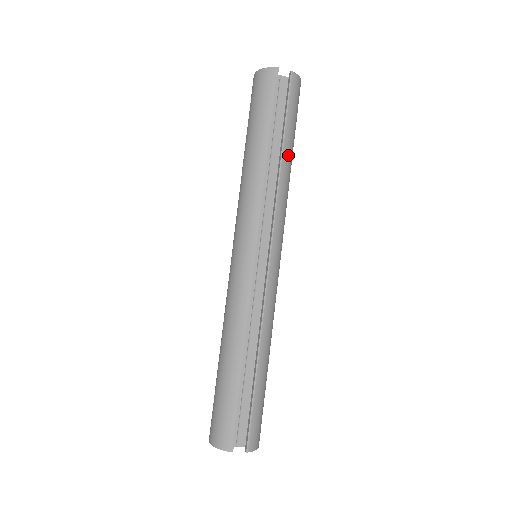
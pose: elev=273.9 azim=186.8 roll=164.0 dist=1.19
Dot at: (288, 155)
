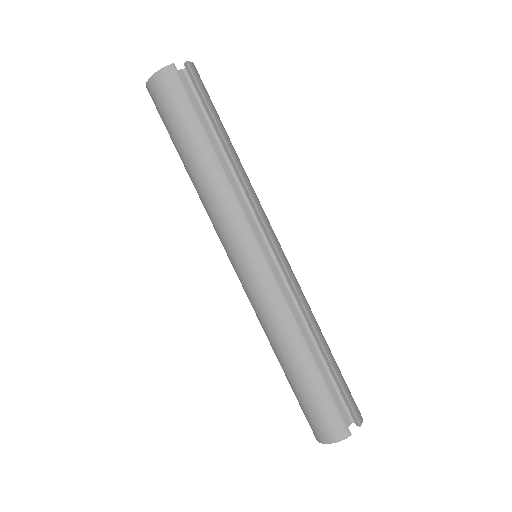
Dot at: (231, 145)
